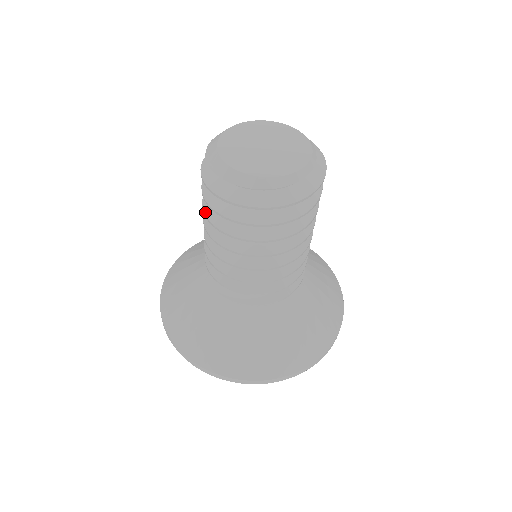
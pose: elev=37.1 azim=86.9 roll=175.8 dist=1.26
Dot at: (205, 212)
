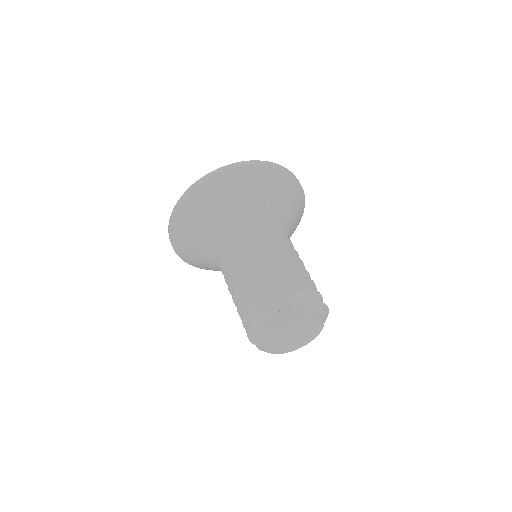
Dot at: (238, 311)
